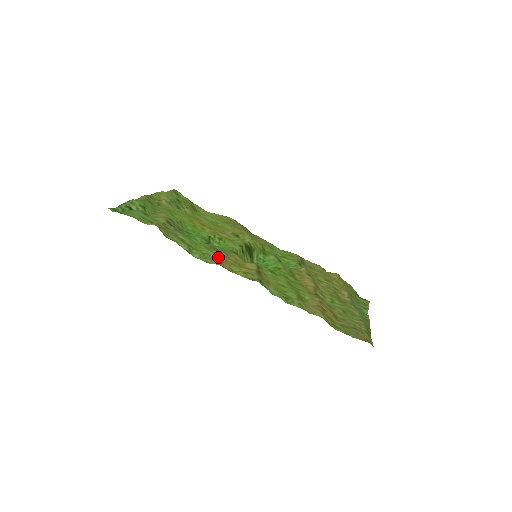
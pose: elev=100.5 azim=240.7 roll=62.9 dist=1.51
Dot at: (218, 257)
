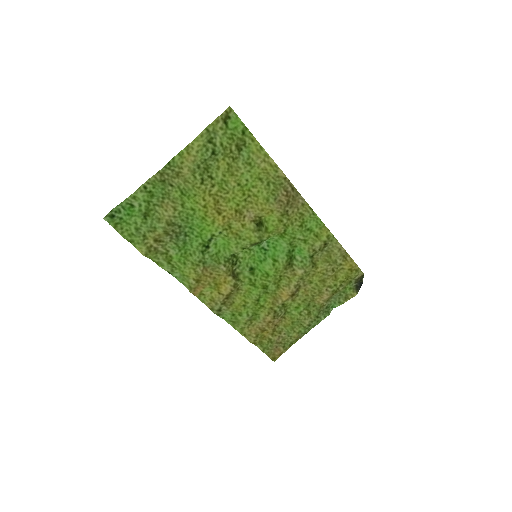
Dot at: (196, 280)
